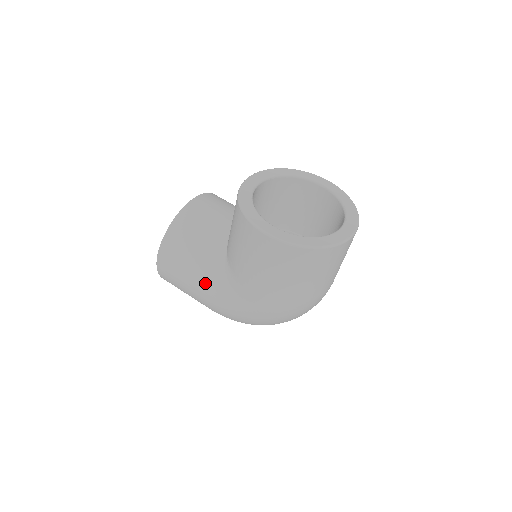
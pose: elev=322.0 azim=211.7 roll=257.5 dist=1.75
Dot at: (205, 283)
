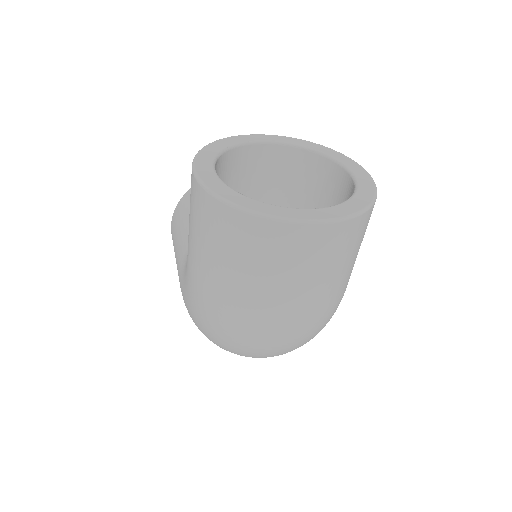
Dot at: (180, 255)
